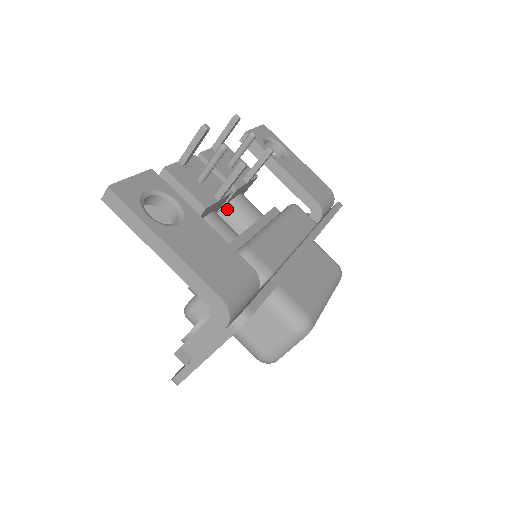
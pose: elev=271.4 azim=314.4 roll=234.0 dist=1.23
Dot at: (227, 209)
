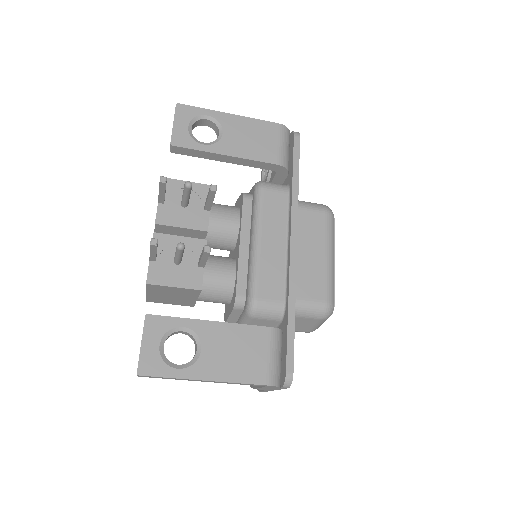
Dot at: (208, 237)
